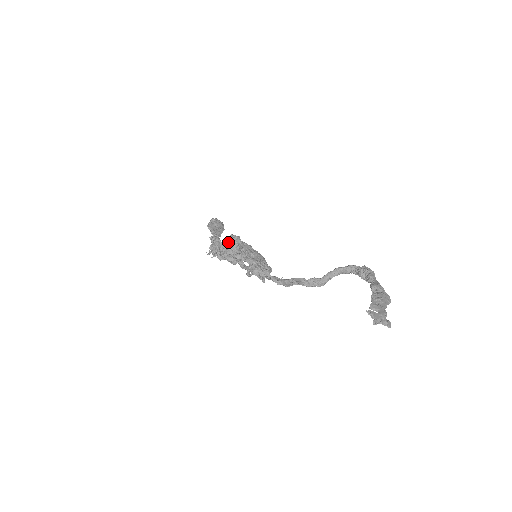
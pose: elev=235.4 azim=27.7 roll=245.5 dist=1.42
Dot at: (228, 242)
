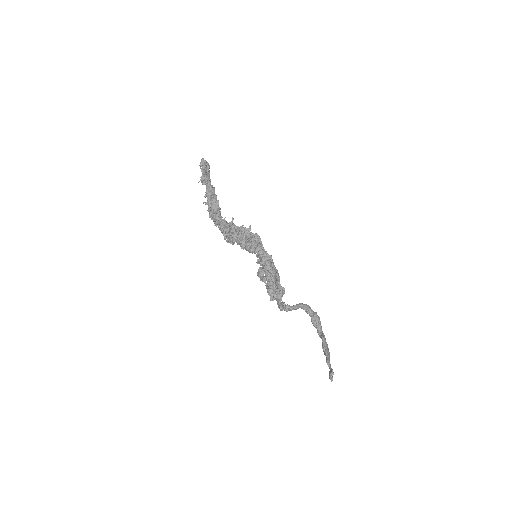
Dot at: (246, 232)
